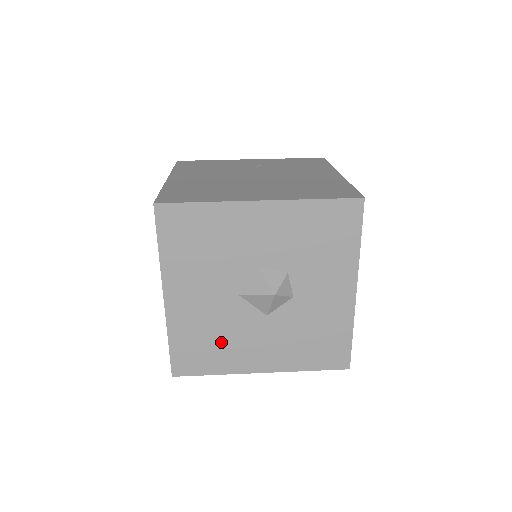
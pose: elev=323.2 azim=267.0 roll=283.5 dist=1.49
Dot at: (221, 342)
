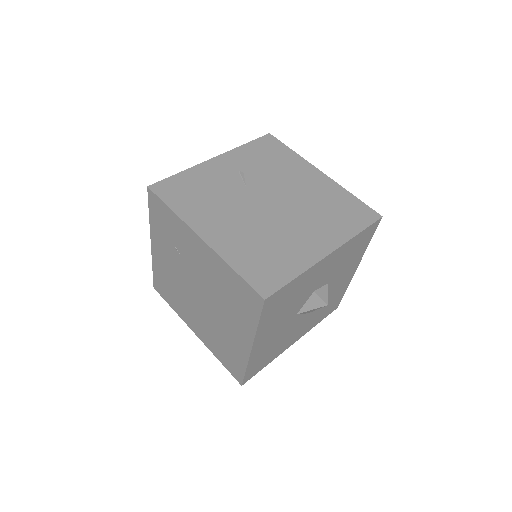
Dot at: (277, 346)
